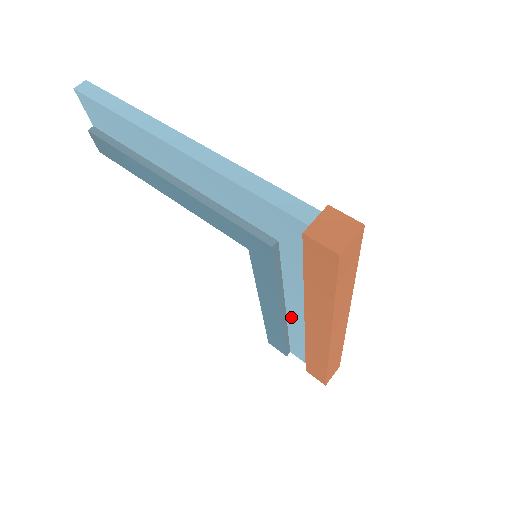
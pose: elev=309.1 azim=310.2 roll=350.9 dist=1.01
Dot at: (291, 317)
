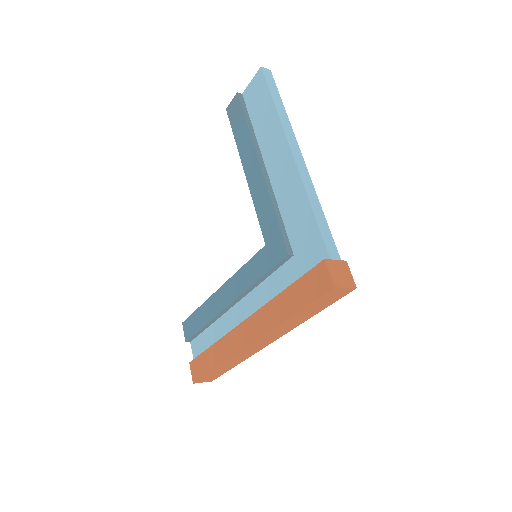
Dot at: (231, 314)
